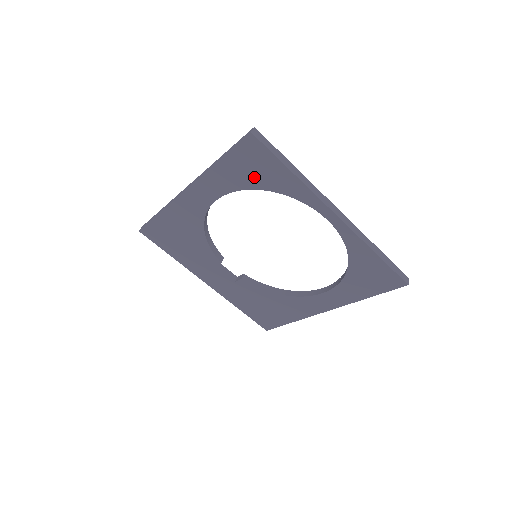
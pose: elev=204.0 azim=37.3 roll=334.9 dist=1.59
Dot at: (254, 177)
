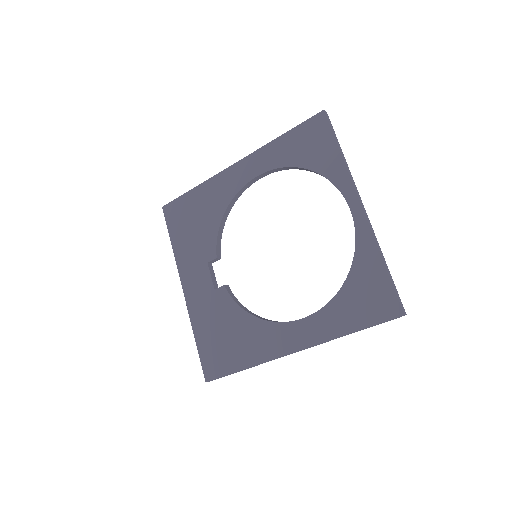
Dot at: (304, 154)
